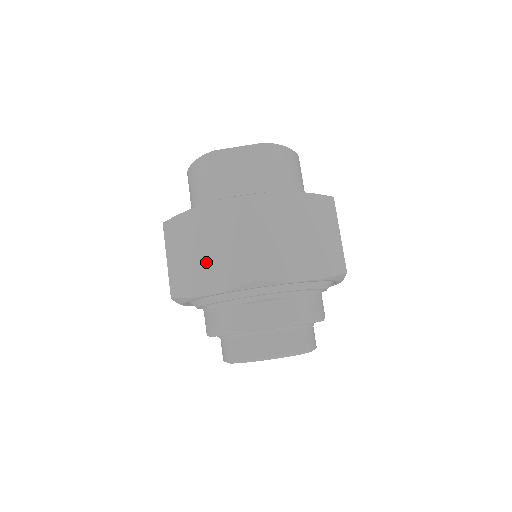
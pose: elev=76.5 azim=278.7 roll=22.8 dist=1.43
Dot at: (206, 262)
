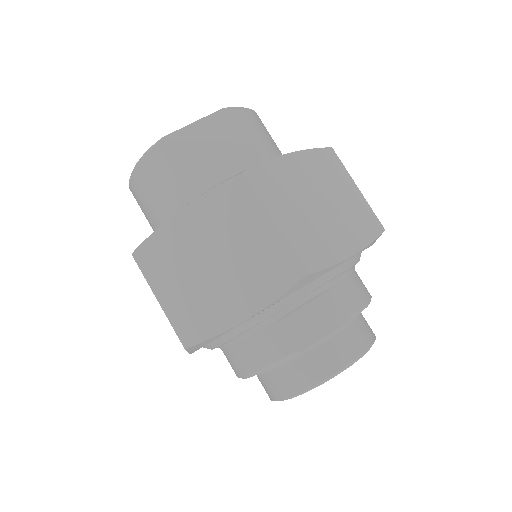
Dot at: (221, 280)
